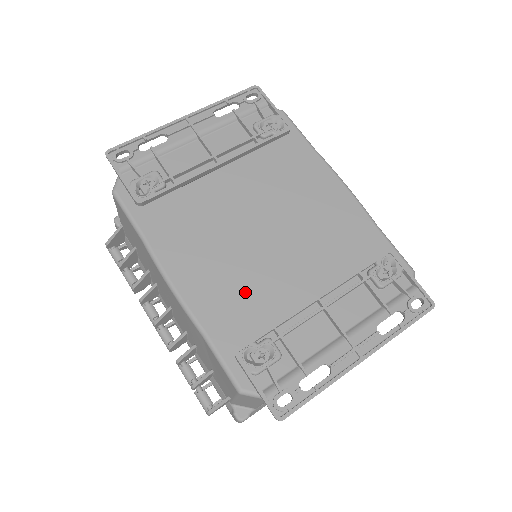
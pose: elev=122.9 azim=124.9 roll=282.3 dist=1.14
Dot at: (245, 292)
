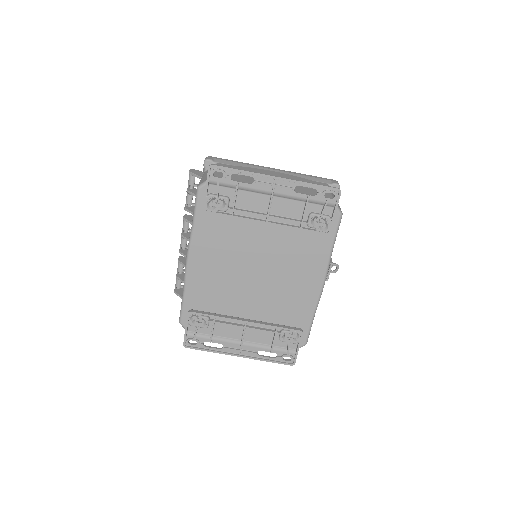
Dot at: (218, 290)
